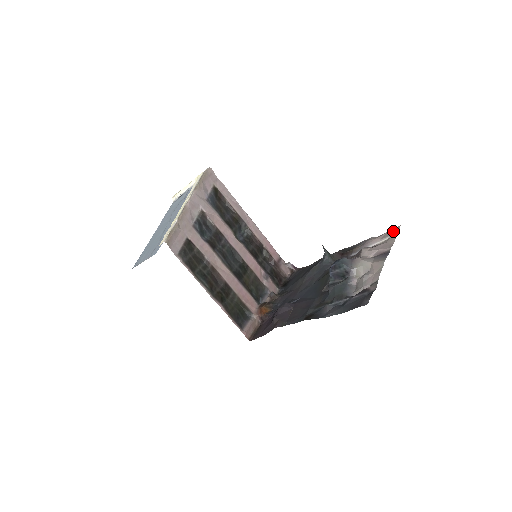
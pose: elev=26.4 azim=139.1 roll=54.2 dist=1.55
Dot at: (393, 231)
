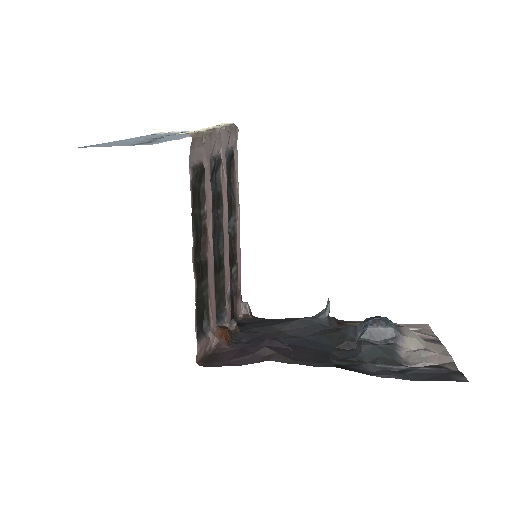
Dot at: (420, 325)
